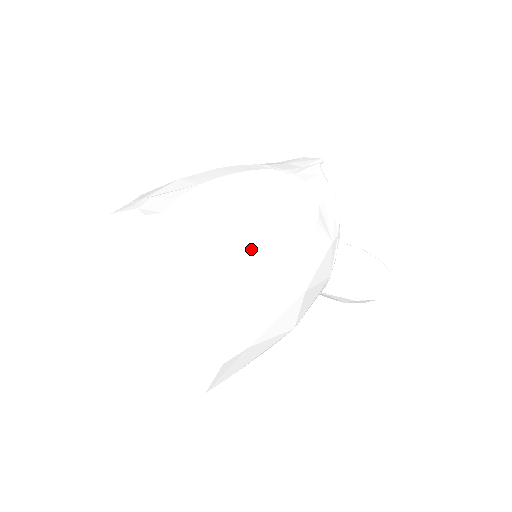
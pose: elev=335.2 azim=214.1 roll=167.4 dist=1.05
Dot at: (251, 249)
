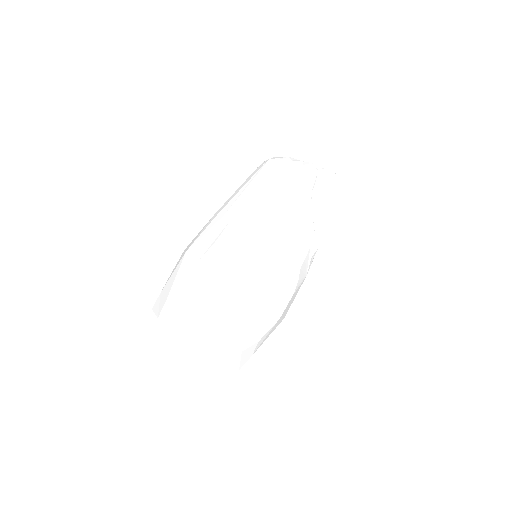
Dot at: (255, 340)
